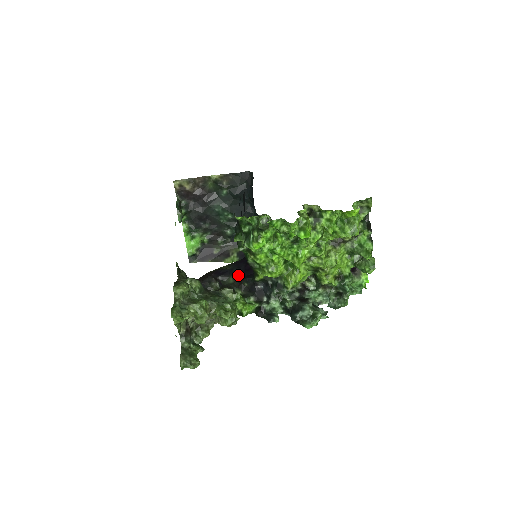
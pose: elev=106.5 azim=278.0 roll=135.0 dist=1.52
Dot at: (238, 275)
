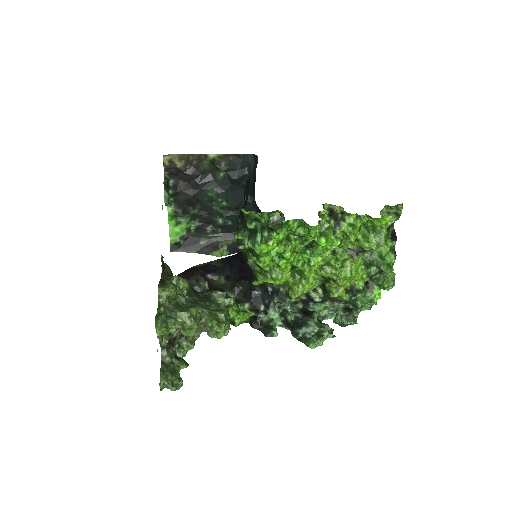
Dot at: (231, 275)
